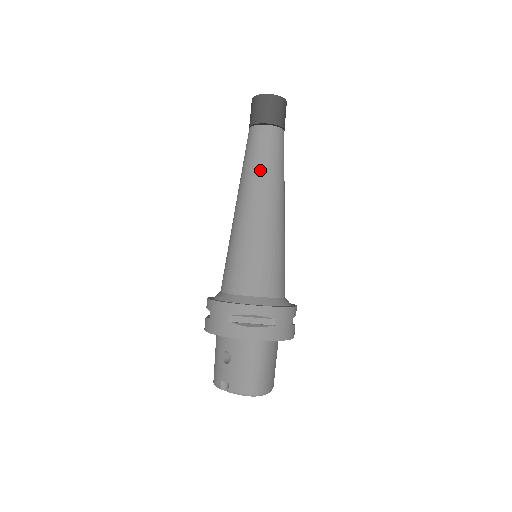
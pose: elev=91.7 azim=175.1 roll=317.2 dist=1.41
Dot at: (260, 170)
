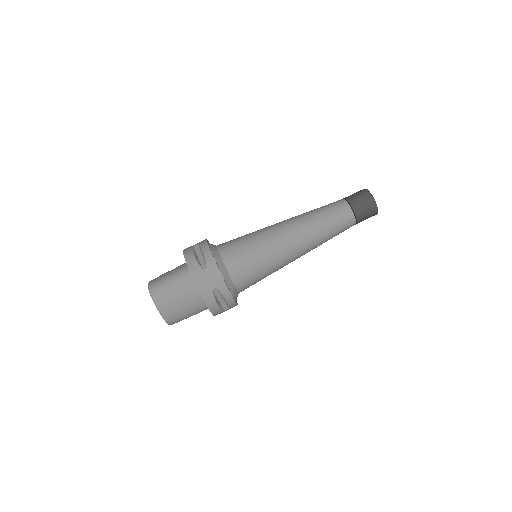
Dot at: (311, 213)
